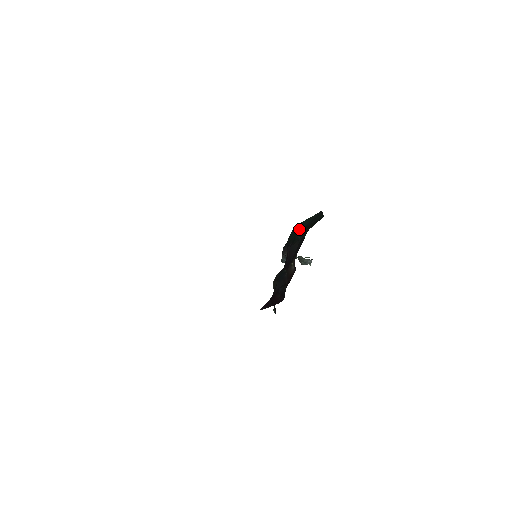
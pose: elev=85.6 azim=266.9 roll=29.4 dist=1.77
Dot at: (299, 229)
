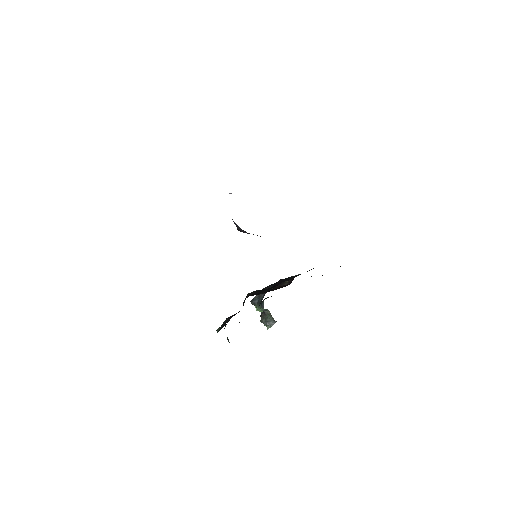
Dot at: occluded
